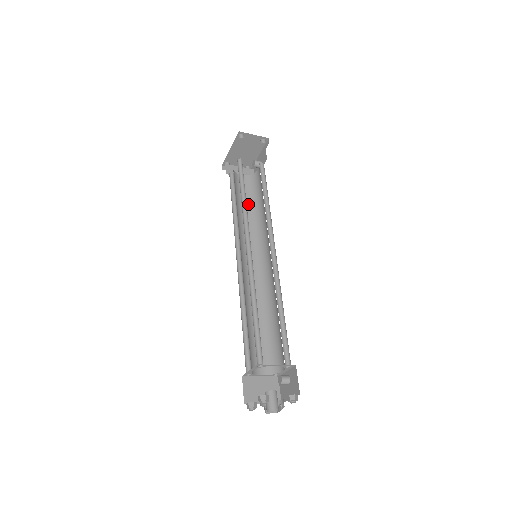
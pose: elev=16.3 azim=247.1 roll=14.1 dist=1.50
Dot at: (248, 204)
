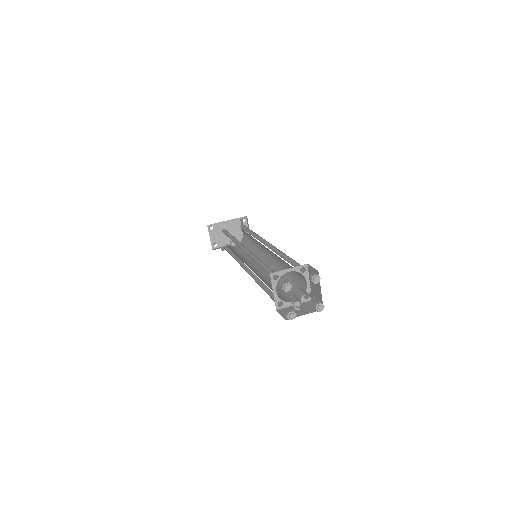
Dot at: occluded
